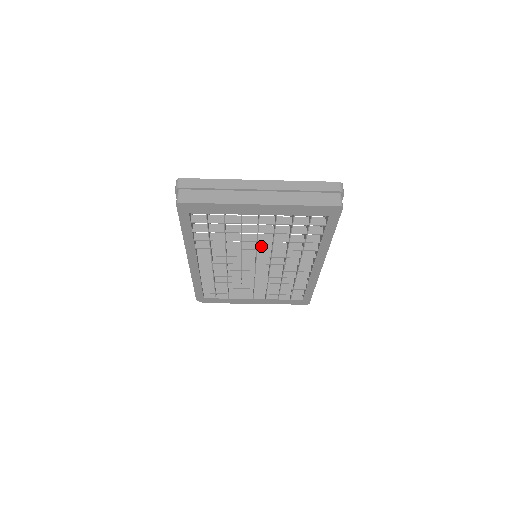
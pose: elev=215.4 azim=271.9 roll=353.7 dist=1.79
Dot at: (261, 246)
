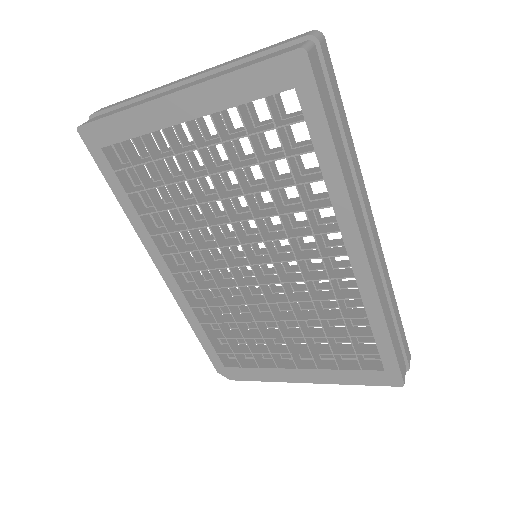
Dot at: (239, 217)
